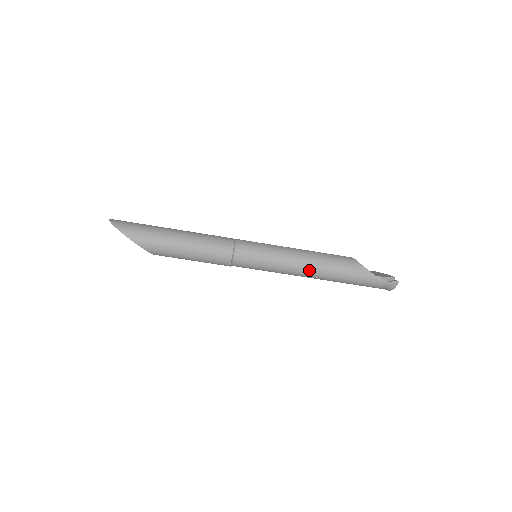
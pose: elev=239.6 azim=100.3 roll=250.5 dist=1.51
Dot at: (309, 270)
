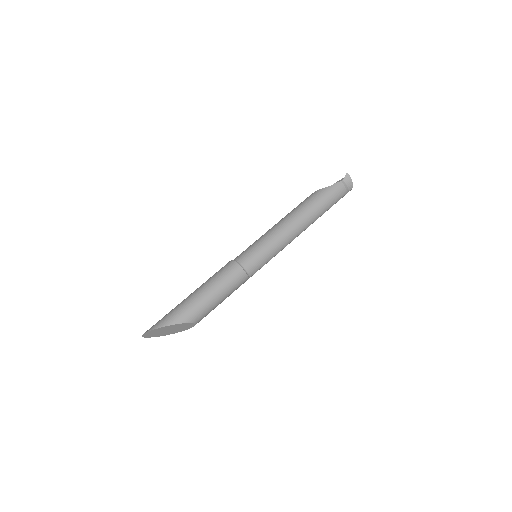
Dot at: (293, 224)
